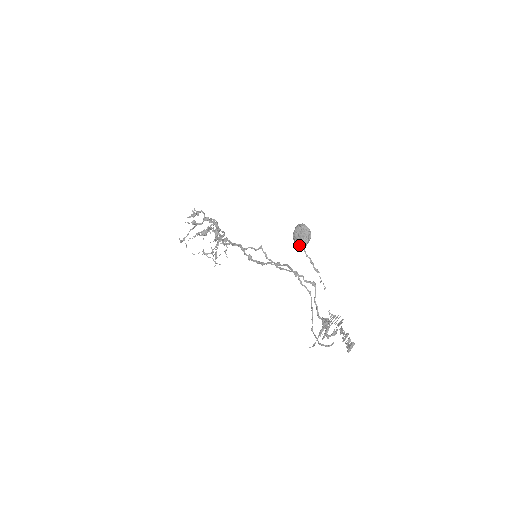
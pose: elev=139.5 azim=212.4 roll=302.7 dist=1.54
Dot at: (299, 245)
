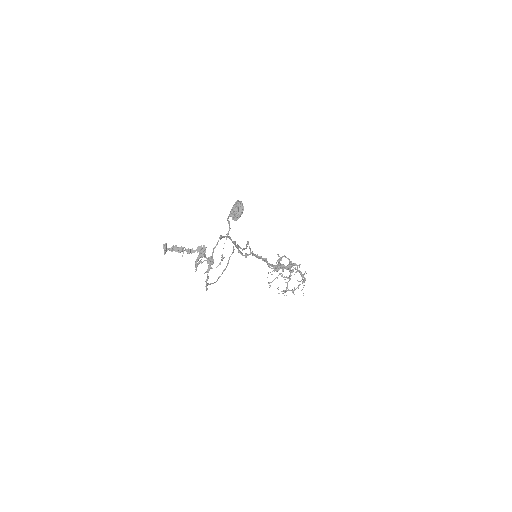
Dot at: (232, 216)
